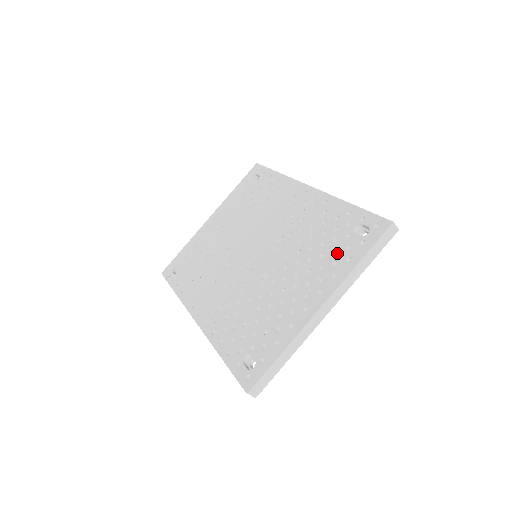
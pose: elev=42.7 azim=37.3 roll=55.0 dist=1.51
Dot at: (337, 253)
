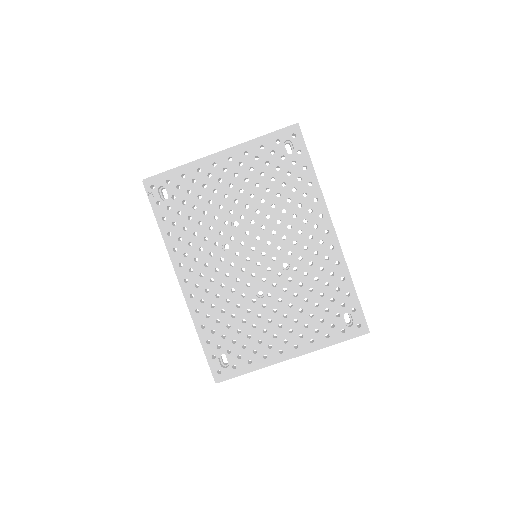
Dot at: (323, 324)
